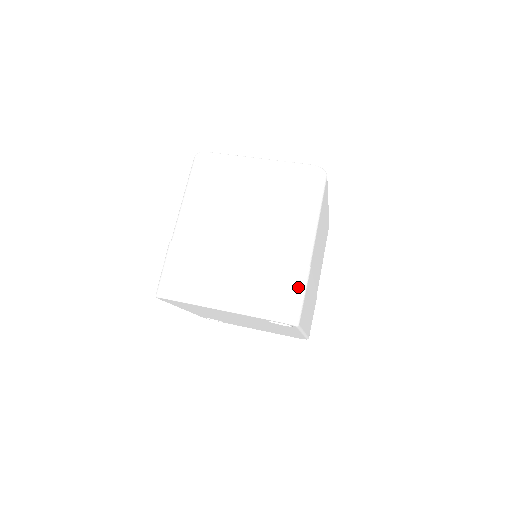
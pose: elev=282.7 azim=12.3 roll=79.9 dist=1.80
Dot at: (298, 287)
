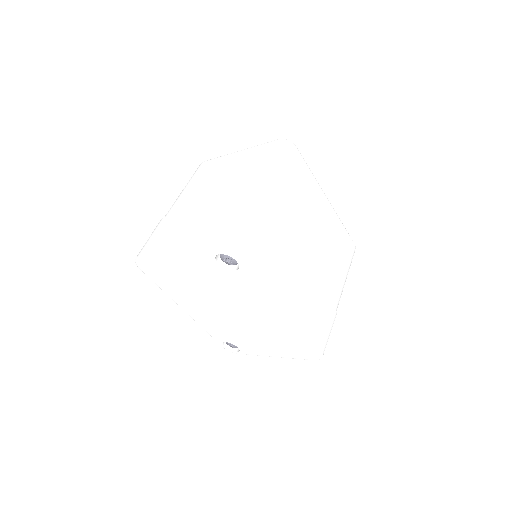
Dot at: (242, 221)
